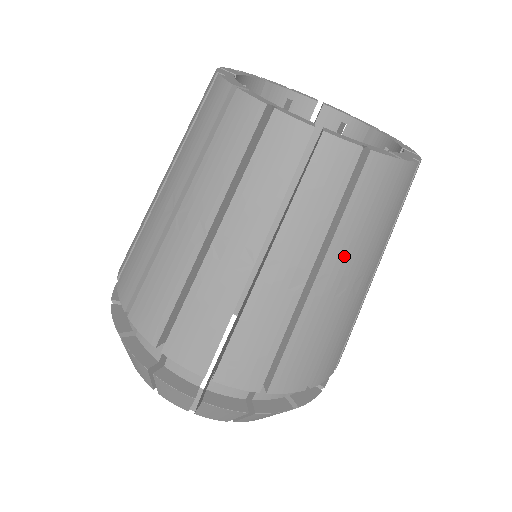
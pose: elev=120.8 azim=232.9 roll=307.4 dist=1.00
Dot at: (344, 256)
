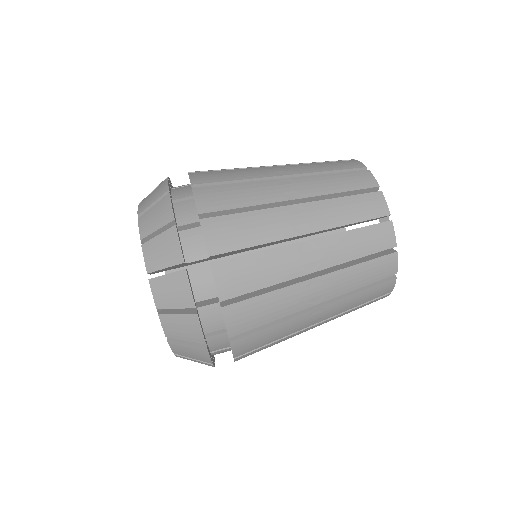
Dot at: (336, 309)
